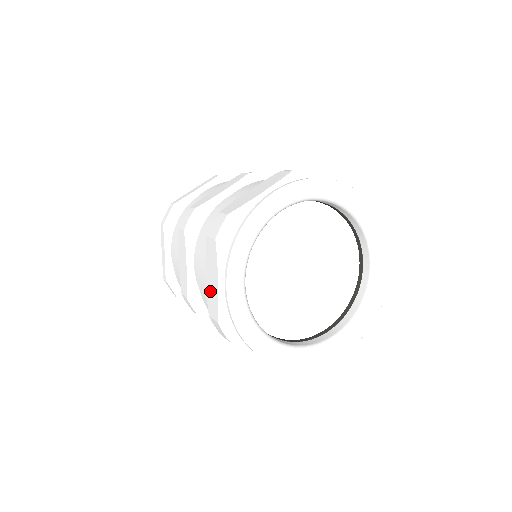
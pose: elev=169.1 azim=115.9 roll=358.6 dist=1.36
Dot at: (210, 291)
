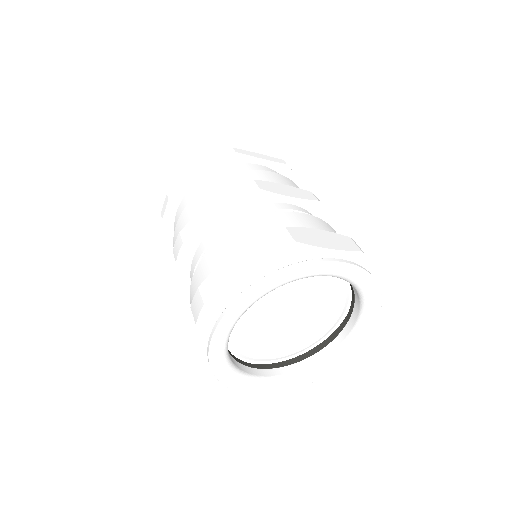
Dot at: occluded
